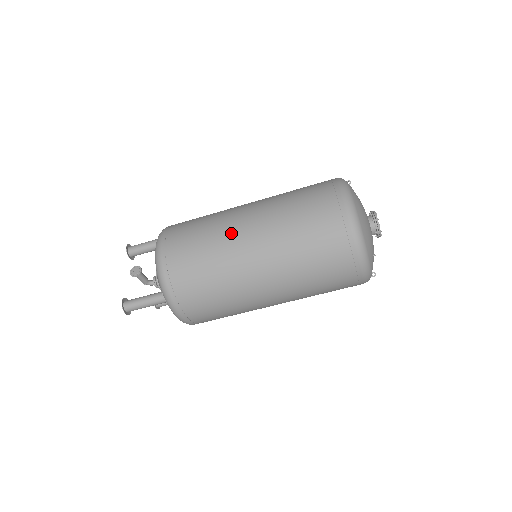
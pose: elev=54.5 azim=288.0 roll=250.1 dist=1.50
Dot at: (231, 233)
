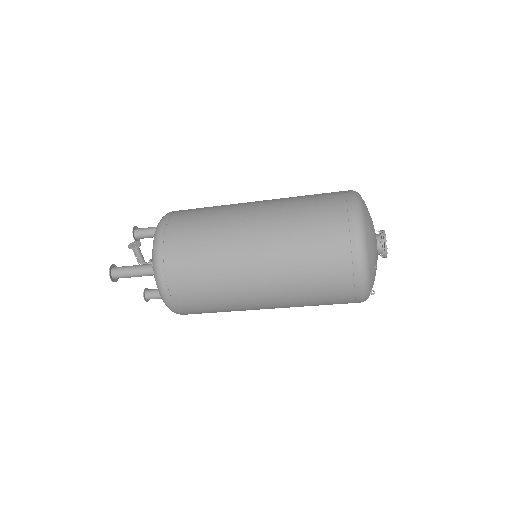
Dot at: (235, 214)
